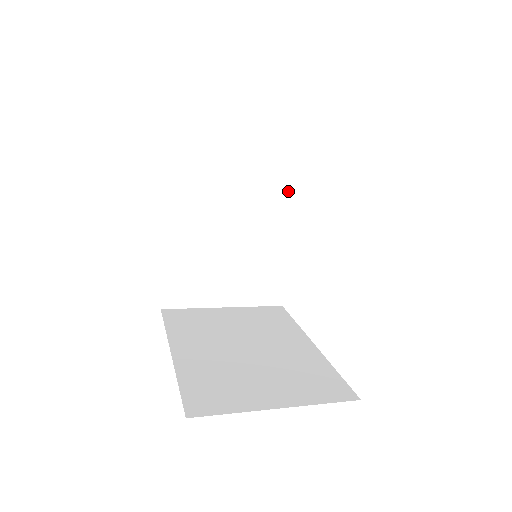
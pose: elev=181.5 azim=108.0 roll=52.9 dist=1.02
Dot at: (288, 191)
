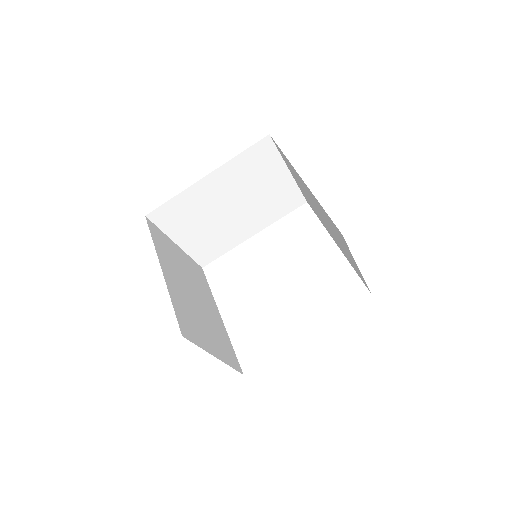
Dot at: (277, 215)
